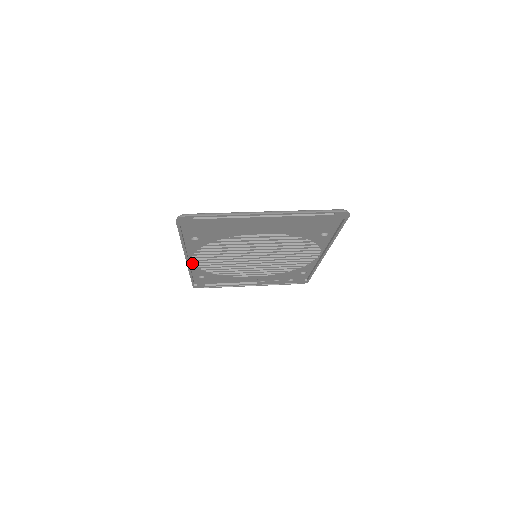
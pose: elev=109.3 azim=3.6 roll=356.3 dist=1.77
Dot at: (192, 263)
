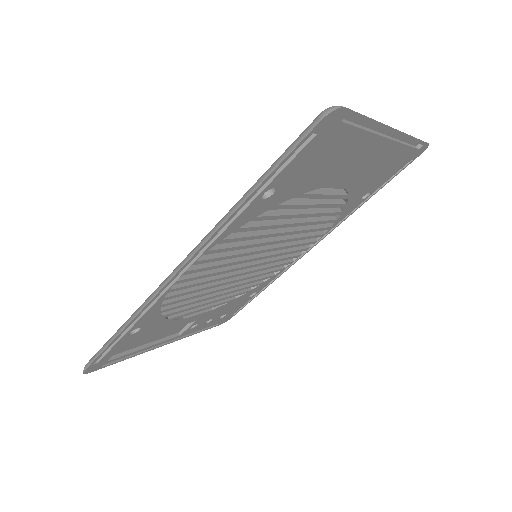
Dot at: (172, 283)
